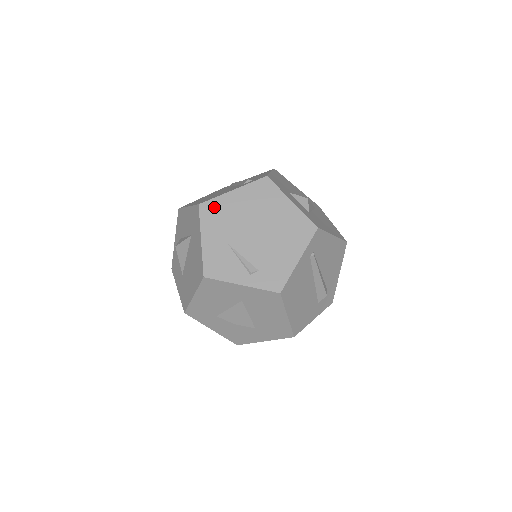
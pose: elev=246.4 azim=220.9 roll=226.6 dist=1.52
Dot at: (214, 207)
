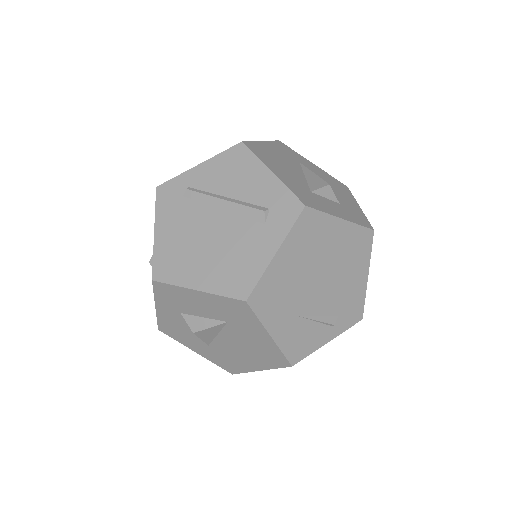
Dot at: (265, 290)
